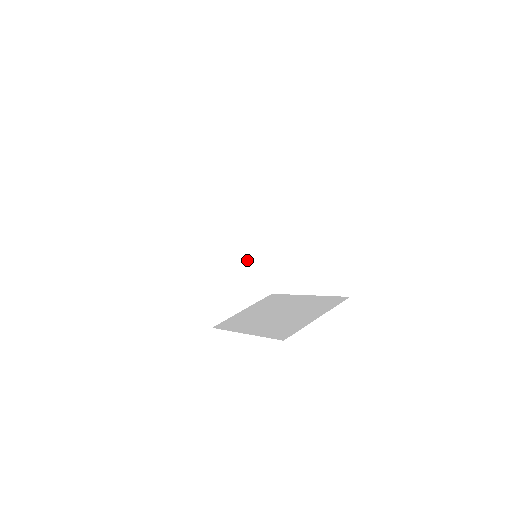
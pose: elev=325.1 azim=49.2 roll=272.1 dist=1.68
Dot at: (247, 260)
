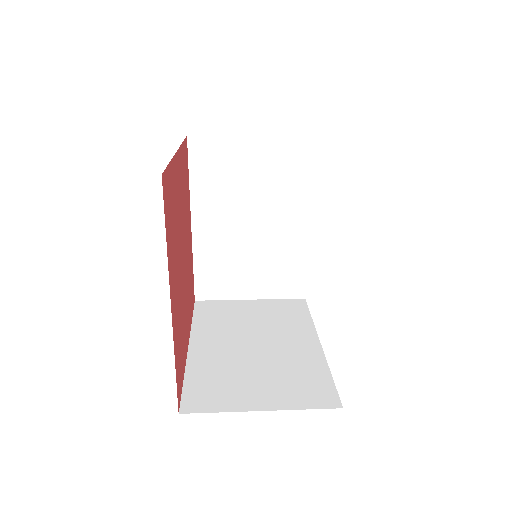
Dot at: (300, 355)
